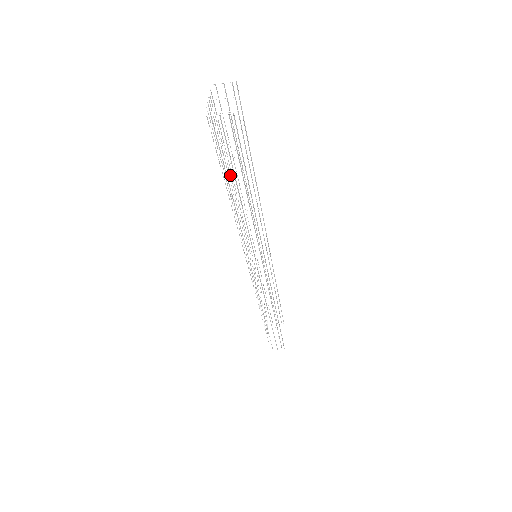
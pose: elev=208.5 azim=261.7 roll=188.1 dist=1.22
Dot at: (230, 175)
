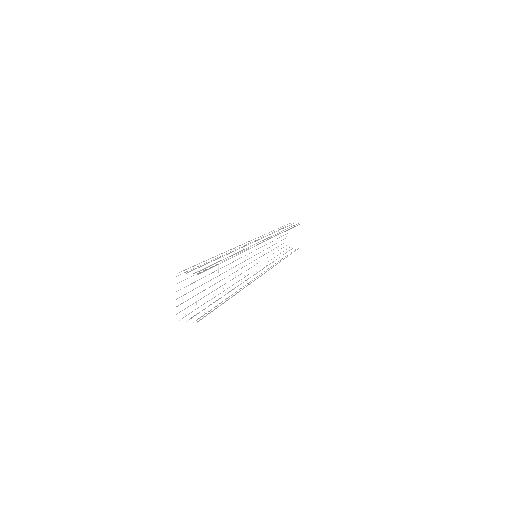
Dot at: occluded
